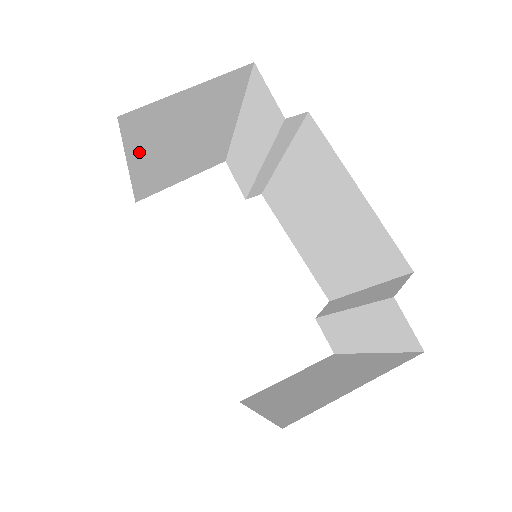
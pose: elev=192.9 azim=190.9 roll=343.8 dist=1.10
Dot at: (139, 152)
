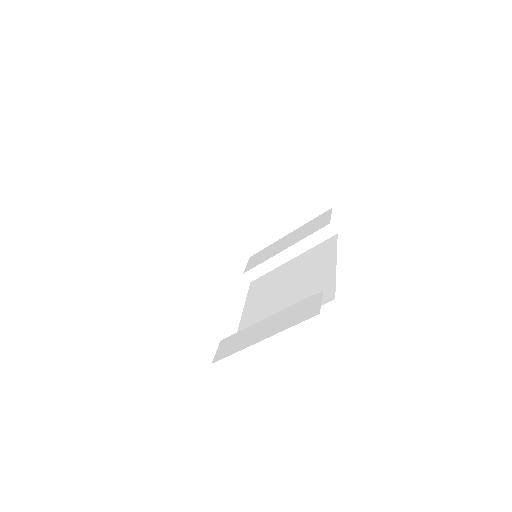
Dot at: (261, 183)
